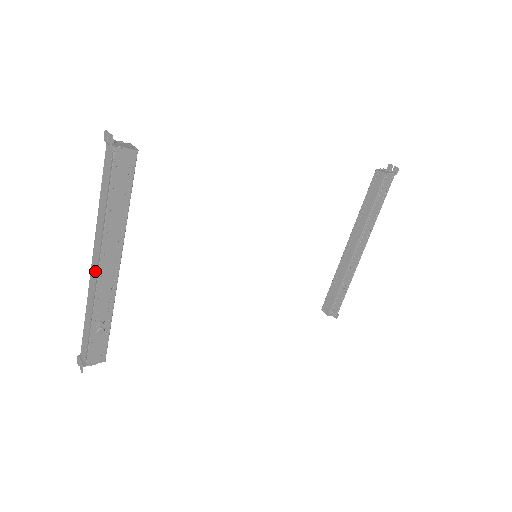
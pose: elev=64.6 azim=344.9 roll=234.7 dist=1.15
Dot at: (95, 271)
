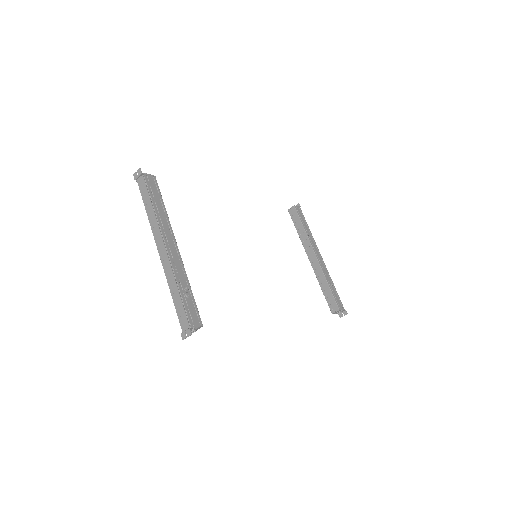
Dot at: (164, 250)
